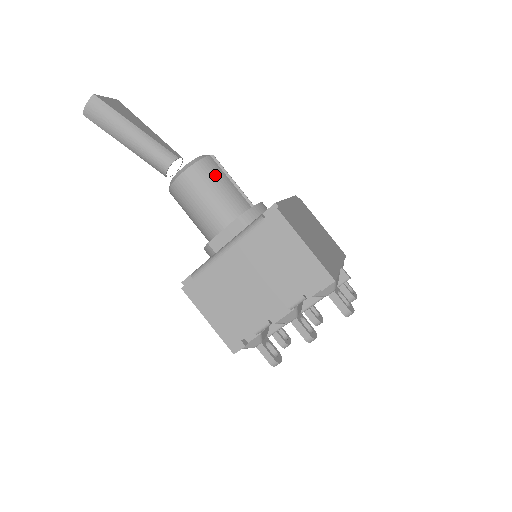
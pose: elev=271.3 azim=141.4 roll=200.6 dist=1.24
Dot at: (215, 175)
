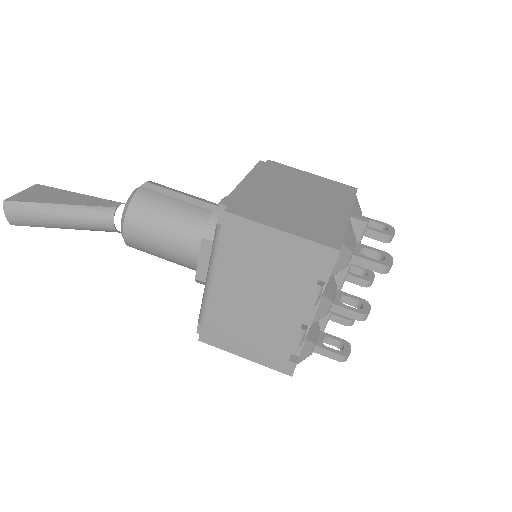
Dot at: (156, 205)
